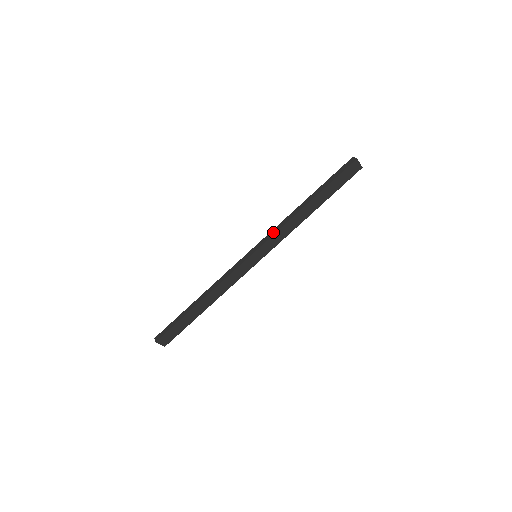
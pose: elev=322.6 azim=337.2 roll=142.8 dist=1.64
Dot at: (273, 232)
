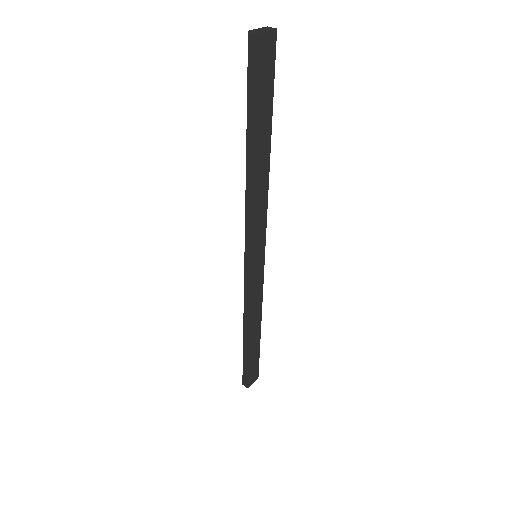
Dot at: (248, 225)
